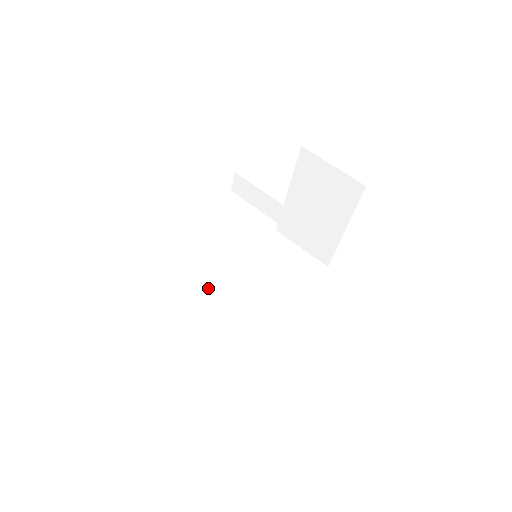
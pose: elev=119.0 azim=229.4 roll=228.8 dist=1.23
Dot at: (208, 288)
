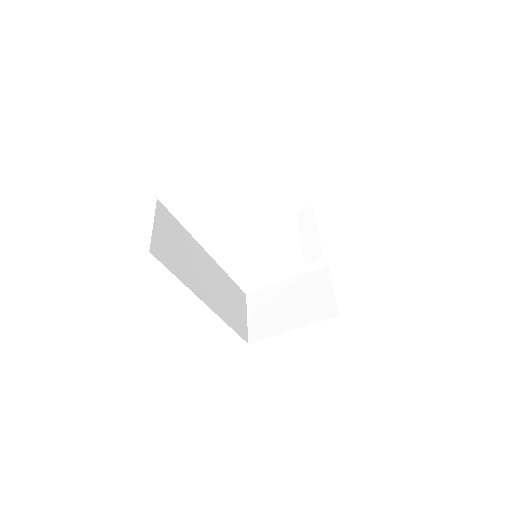
Dot at: (197, 244)
